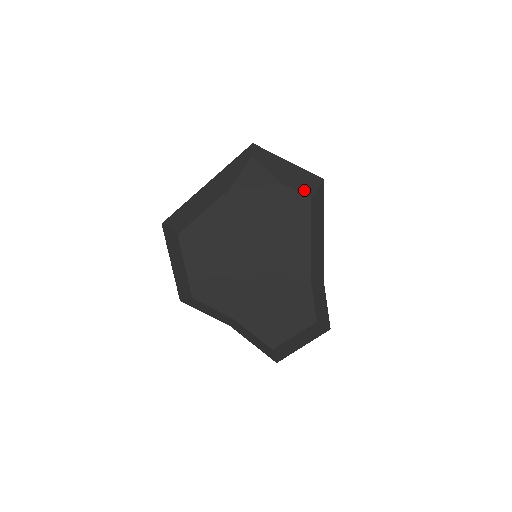
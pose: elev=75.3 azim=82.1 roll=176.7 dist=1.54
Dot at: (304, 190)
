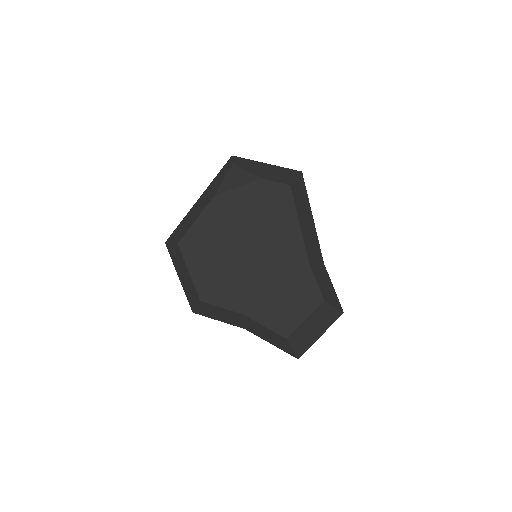
Dot at: (283, 180)
